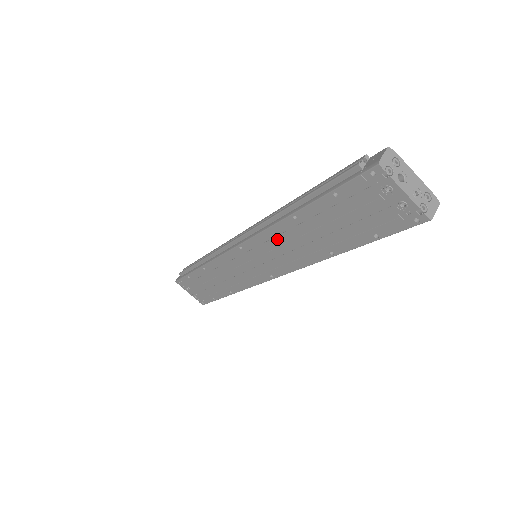
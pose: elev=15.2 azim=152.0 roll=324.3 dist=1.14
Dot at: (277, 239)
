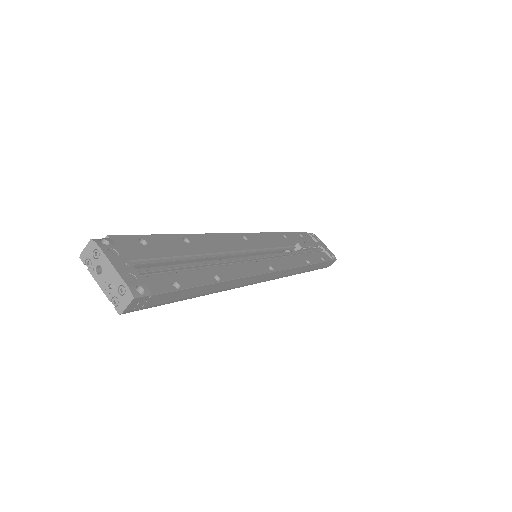
Dot at: occluded
